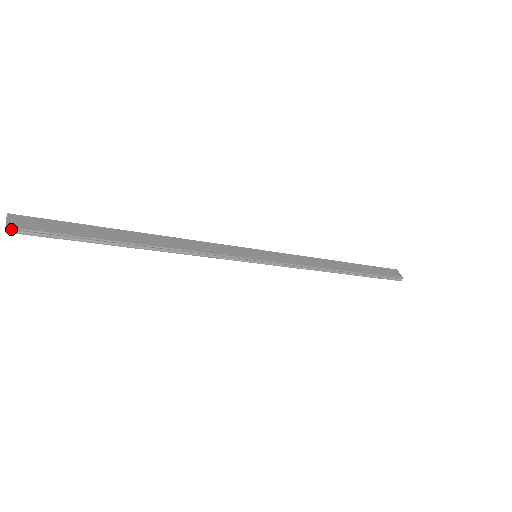
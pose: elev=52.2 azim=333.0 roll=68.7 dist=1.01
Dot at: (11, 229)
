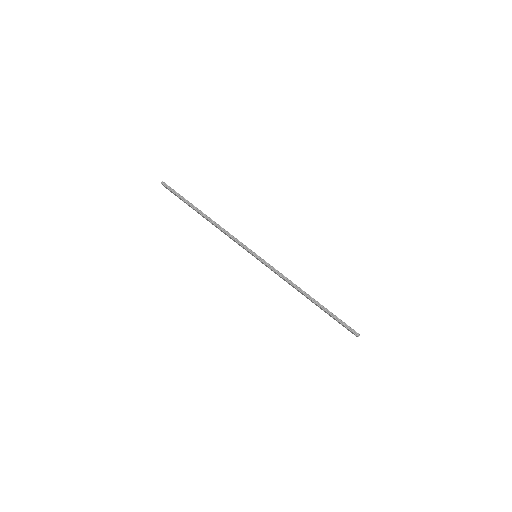
Dot at: (163, 183)
